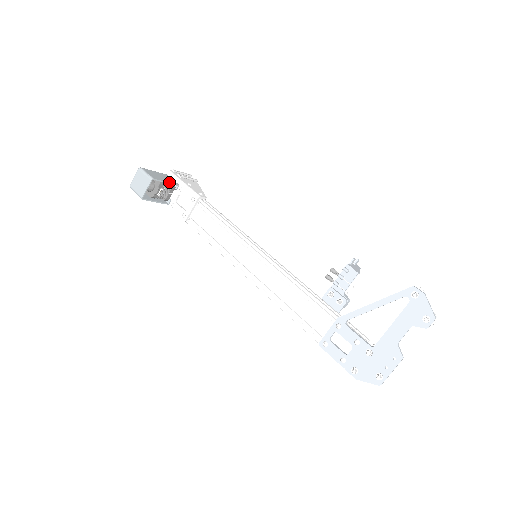
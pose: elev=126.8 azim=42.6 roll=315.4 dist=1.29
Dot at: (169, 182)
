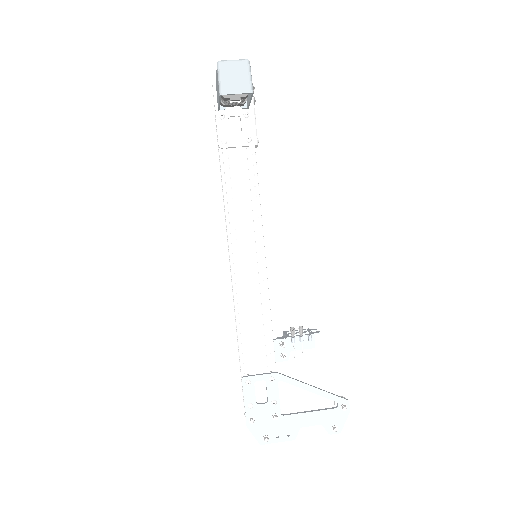
Dot at: occluded
